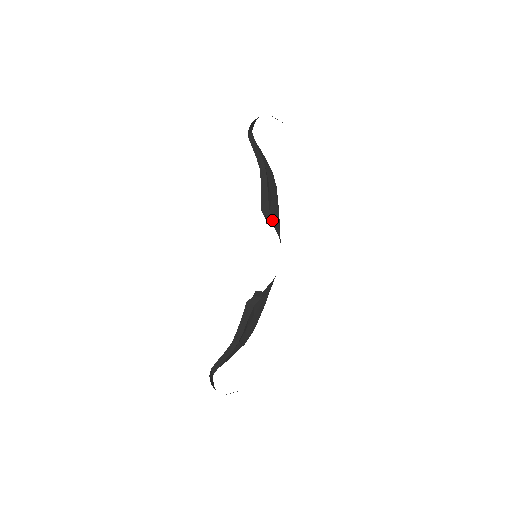
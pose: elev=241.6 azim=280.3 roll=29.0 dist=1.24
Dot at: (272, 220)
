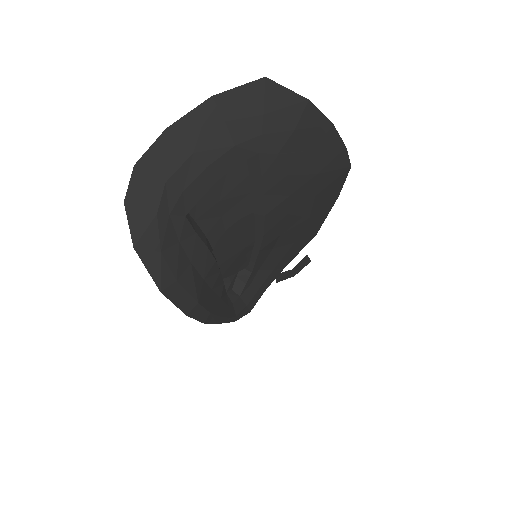
Dot at: occluded
